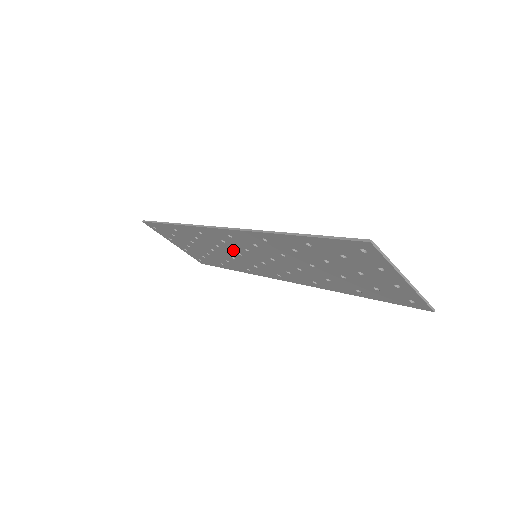
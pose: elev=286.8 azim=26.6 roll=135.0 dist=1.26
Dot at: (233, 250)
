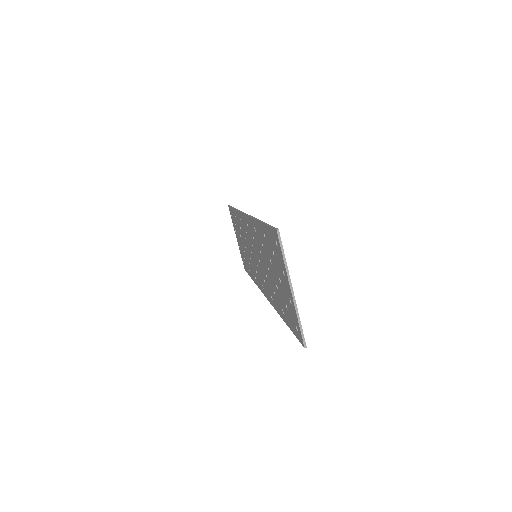
Dot at: occluded
